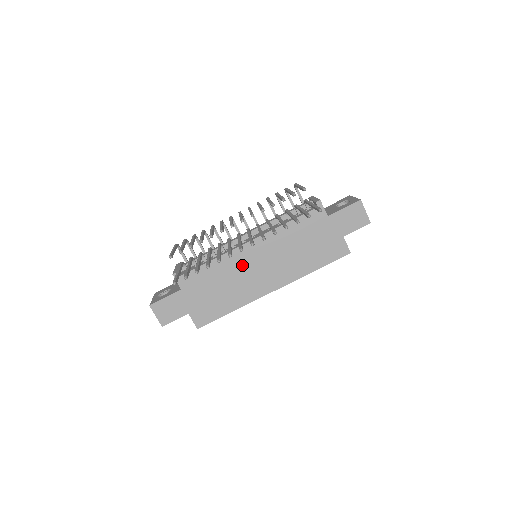
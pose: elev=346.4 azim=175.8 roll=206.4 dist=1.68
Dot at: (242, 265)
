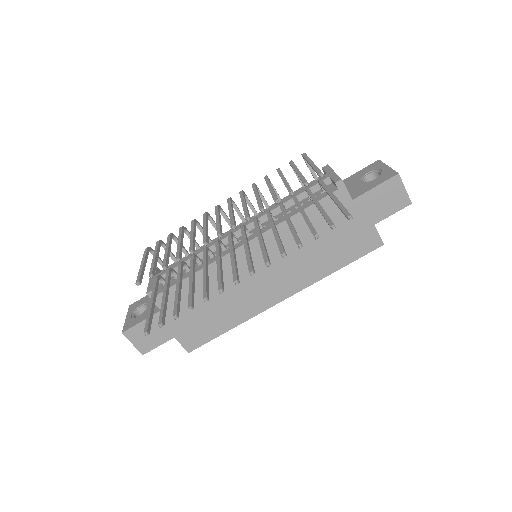
Dot at: (238, 273)
